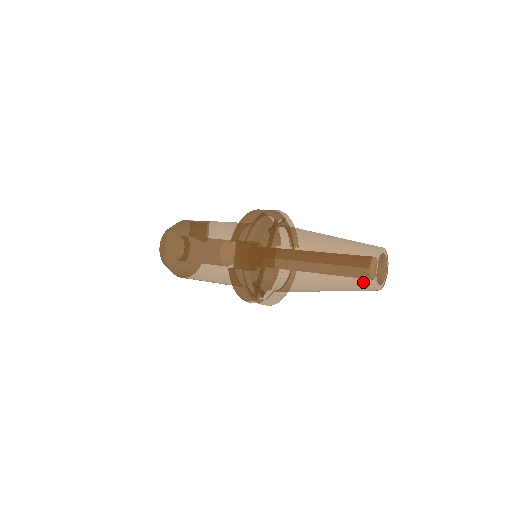
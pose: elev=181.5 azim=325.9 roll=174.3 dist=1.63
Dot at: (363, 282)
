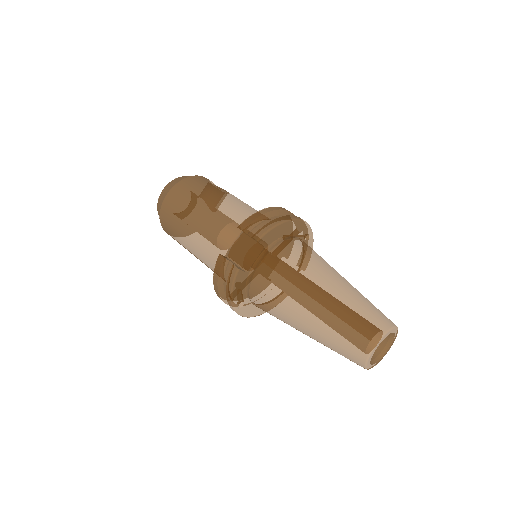
Dot at: (355, 352)
